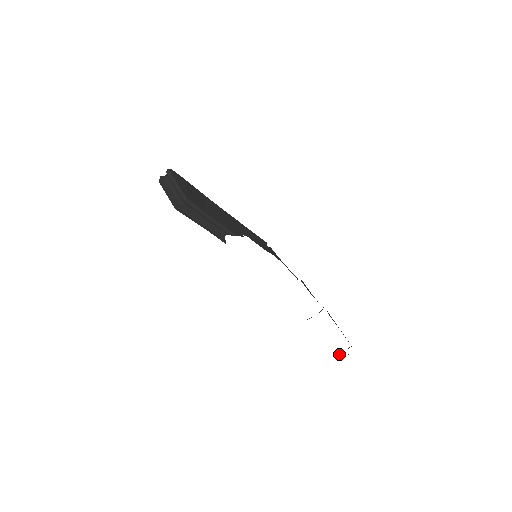
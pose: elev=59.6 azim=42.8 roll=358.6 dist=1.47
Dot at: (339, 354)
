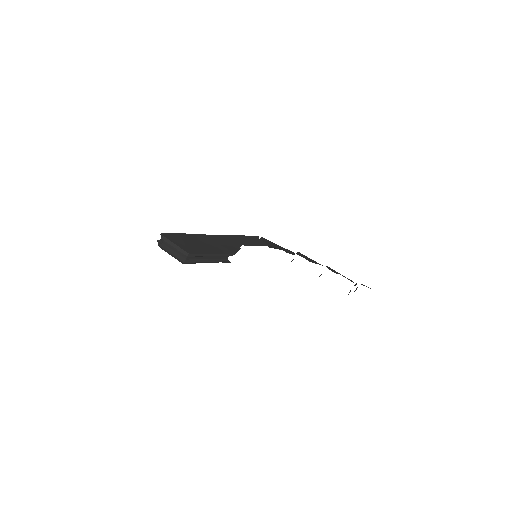
Dot at: occluded
